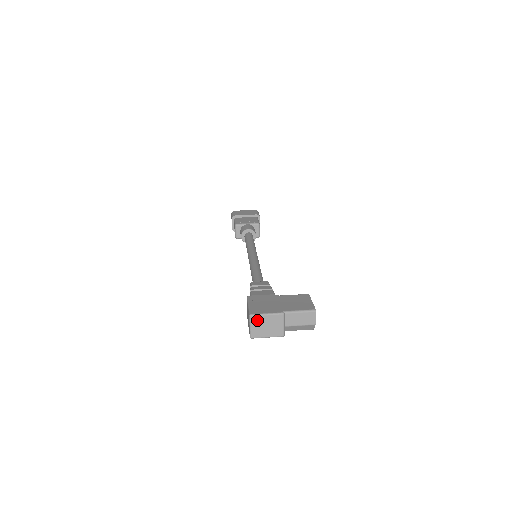
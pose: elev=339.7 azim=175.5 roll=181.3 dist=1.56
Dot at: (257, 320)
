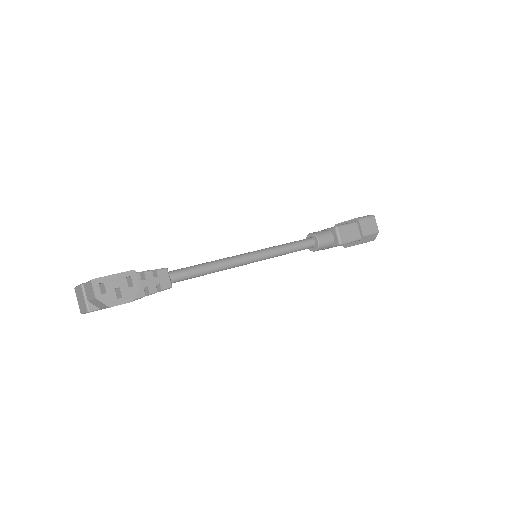
Dot at: (77, 293)
